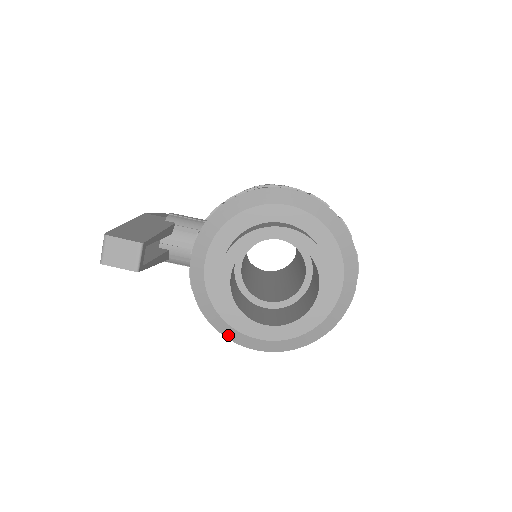
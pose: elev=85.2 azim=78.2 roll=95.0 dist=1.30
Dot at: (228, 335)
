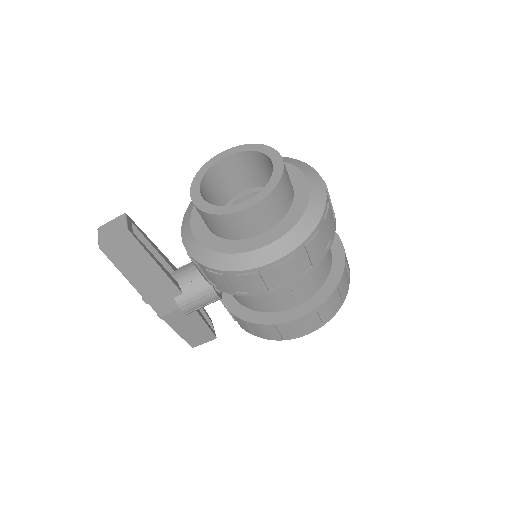
Dot at: (241, 266)
